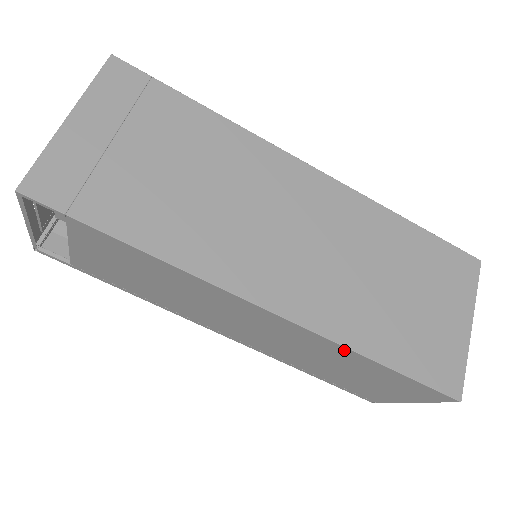
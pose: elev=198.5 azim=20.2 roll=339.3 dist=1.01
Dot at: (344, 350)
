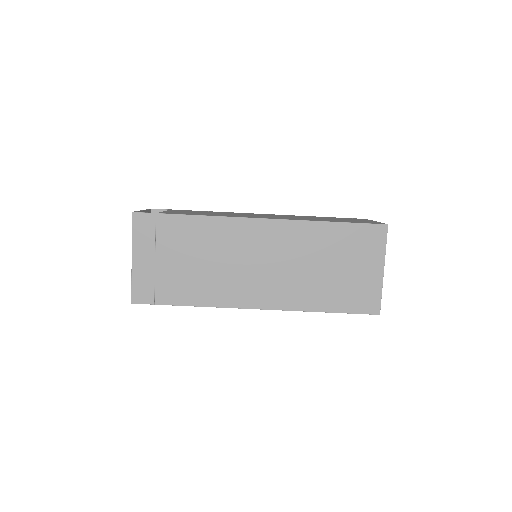
Dot at: (306, 310)
